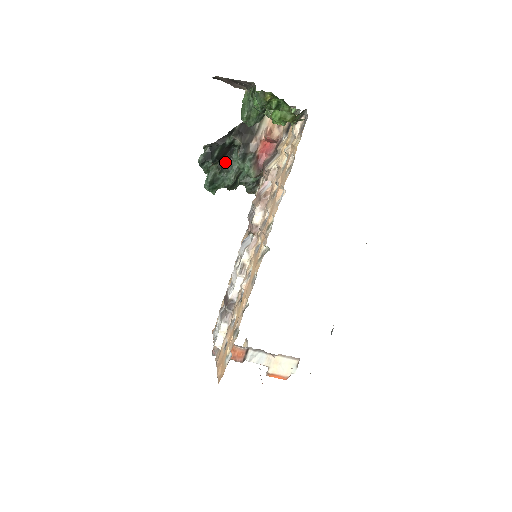
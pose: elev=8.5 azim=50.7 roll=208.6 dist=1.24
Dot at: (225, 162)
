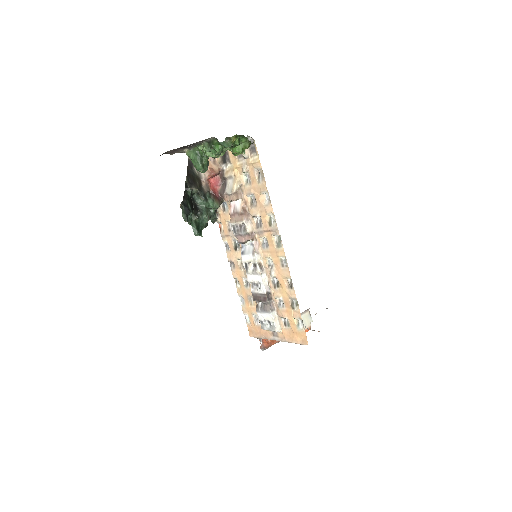
Dot at: (196, 209)
